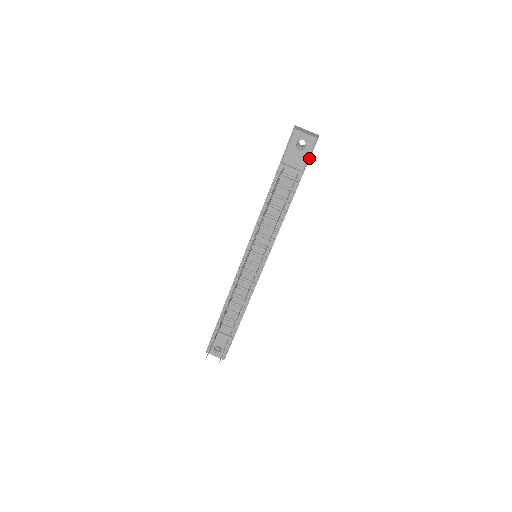
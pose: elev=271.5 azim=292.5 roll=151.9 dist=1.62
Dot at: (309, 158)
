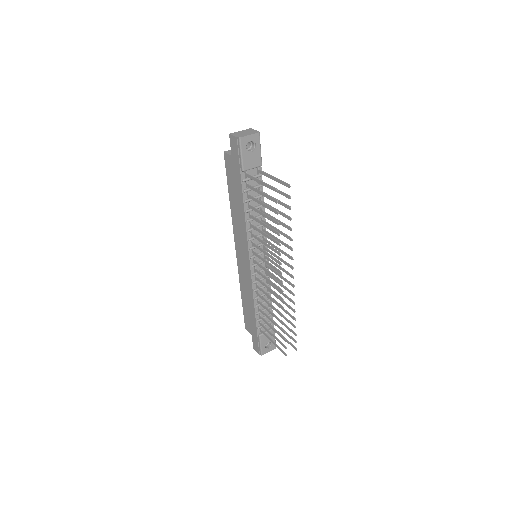
Dot at: (259, 152)
